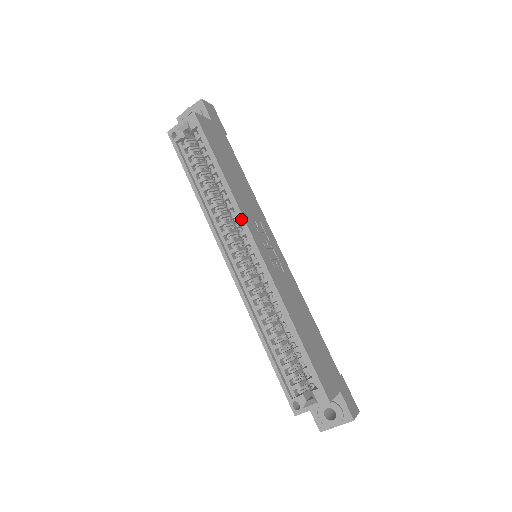
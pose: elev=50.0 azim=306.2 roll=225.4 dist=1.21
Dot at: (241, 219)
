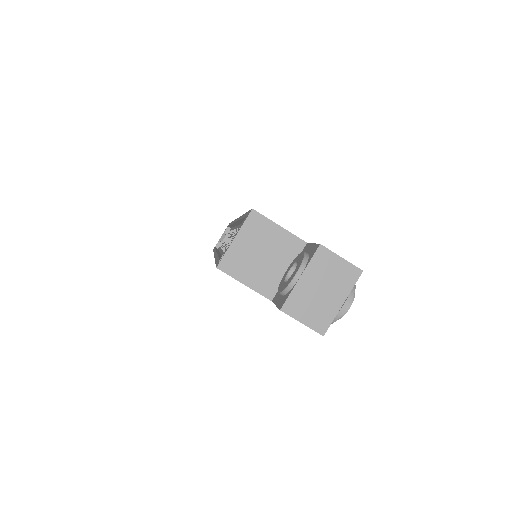
Dot at: (232, 223)
